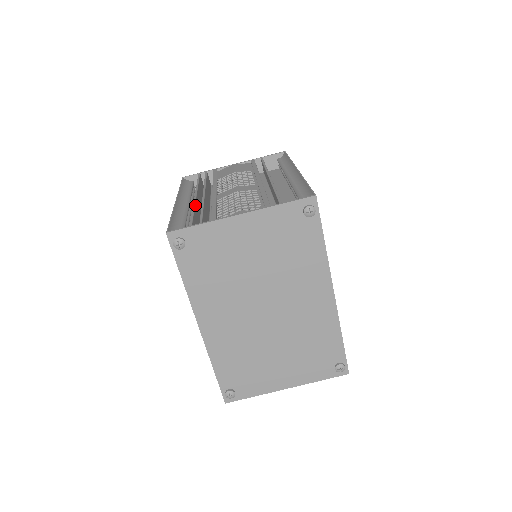
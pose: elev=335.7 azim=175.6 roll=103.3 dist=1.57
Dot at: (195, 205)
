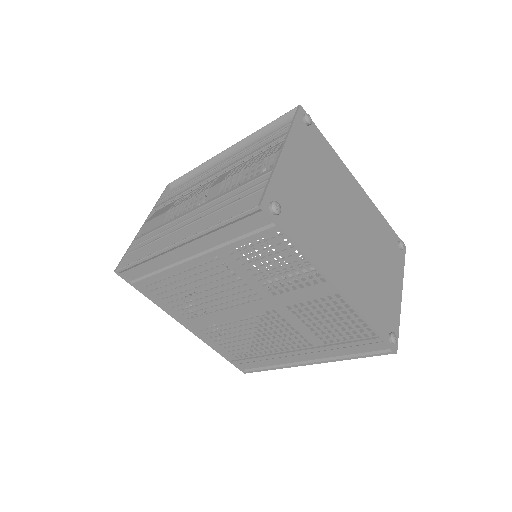
Dot at: (212, 212)
